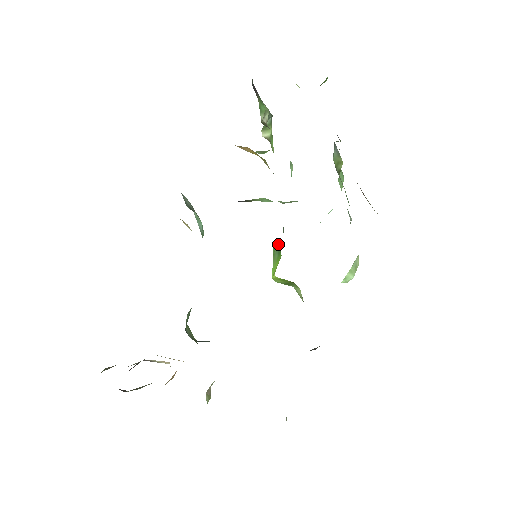
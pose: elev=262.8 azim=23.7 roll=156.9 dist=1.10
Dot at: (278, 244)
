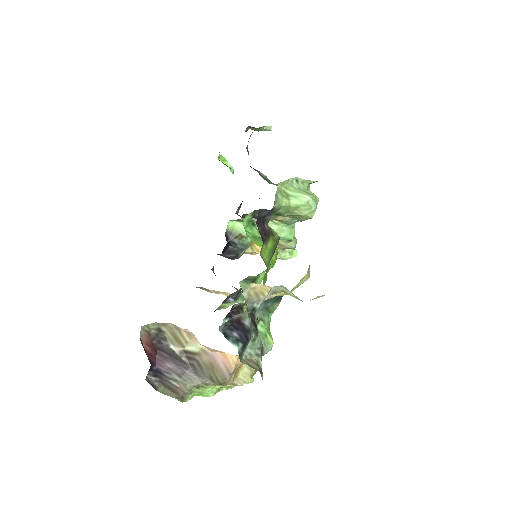
Dot at: occluded
